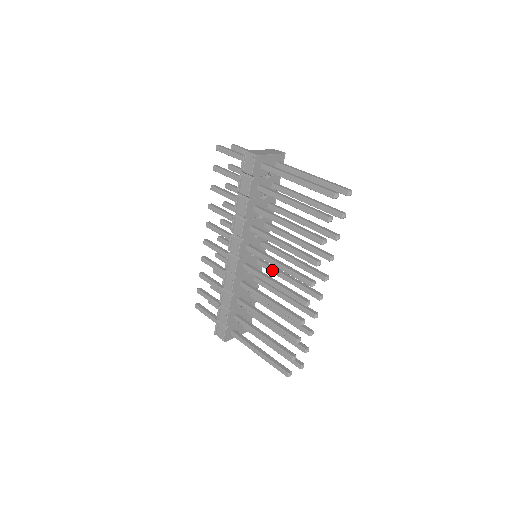
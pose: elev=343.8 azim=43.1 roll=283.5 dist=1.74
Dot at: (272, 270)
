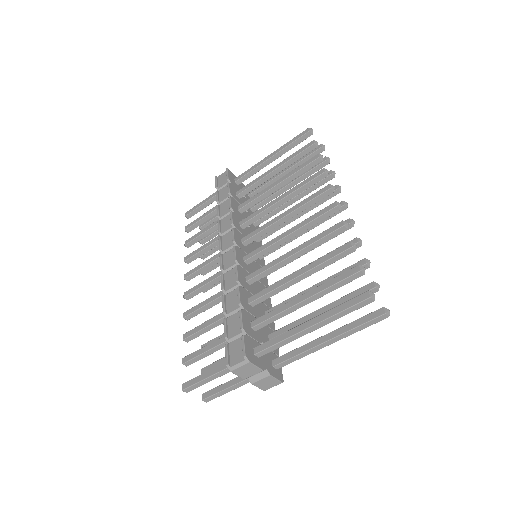
Dot at: occluded
